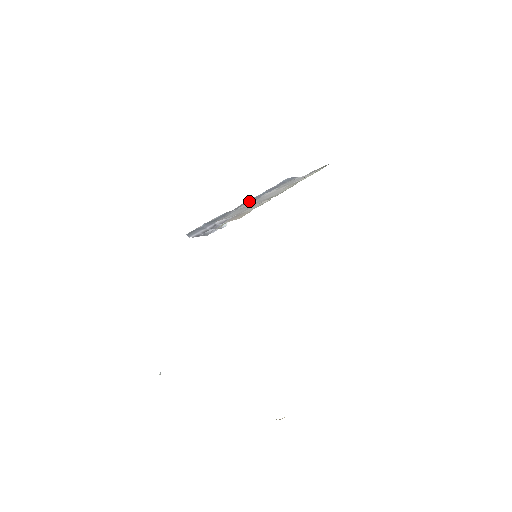
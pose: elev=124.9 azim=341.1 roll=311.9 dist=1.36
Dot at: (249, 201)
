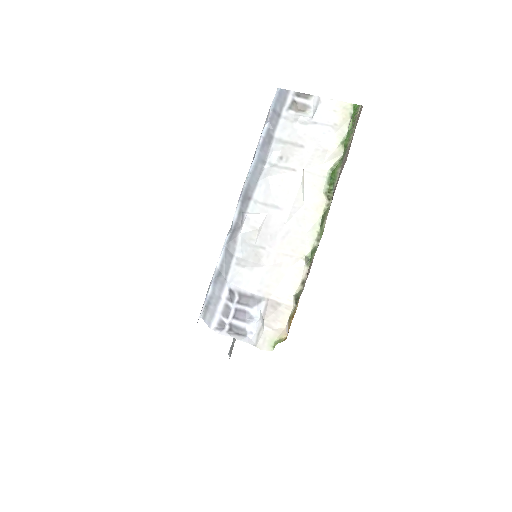
Dot at: (247, 197)
